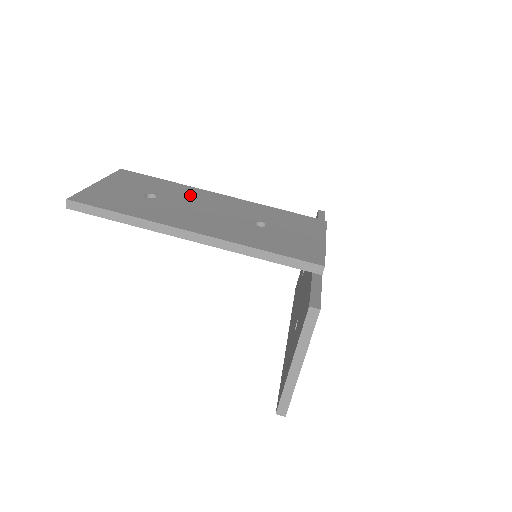
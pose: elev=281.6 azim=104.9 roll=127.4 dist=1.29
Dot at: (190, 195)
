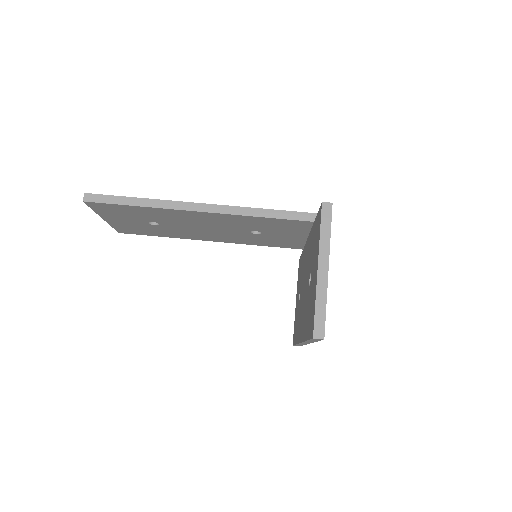
Dot at: occluded
